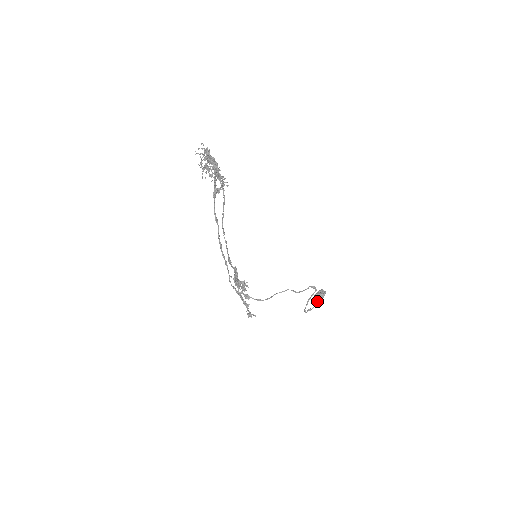
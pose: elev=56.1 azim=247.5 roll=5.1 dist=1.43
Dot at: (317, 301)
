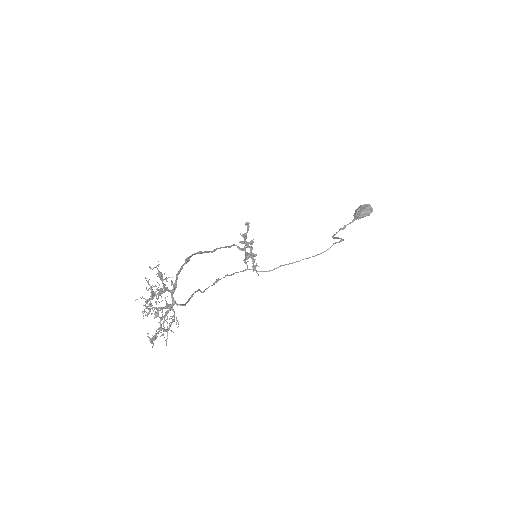
Dot at: (357, 218)
